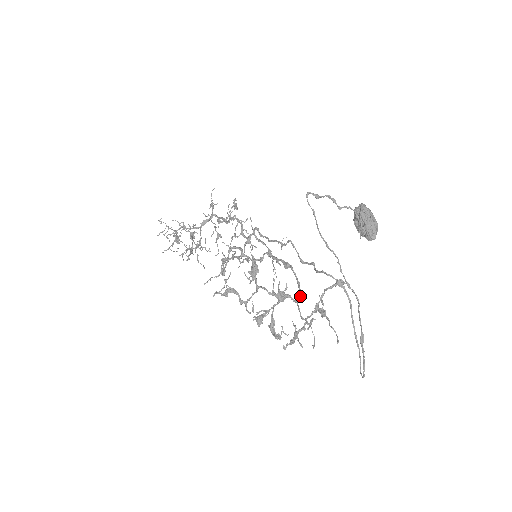
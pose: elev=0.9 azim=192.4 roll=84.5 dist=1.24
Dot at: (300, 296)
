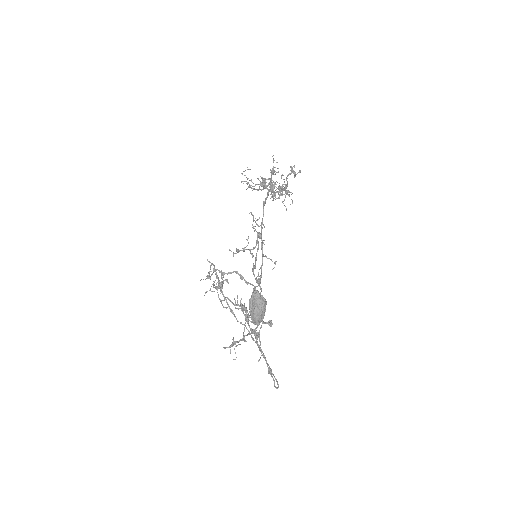
Dot at: occluded
